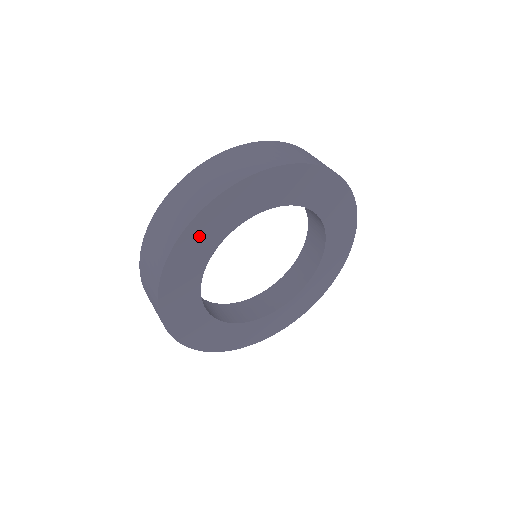
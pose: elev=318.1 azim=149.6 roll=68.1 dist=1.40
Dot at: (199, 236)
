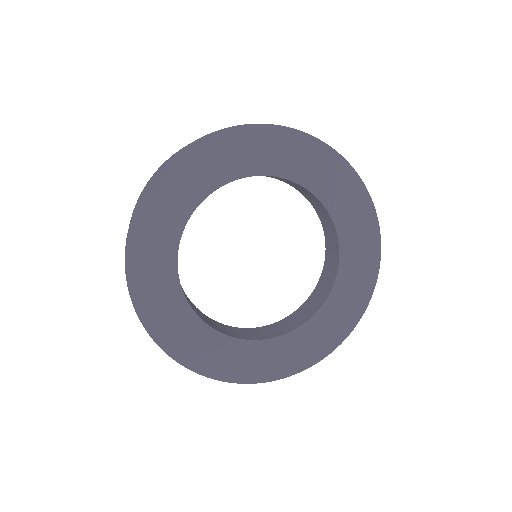
Dot at: (228, 150)
